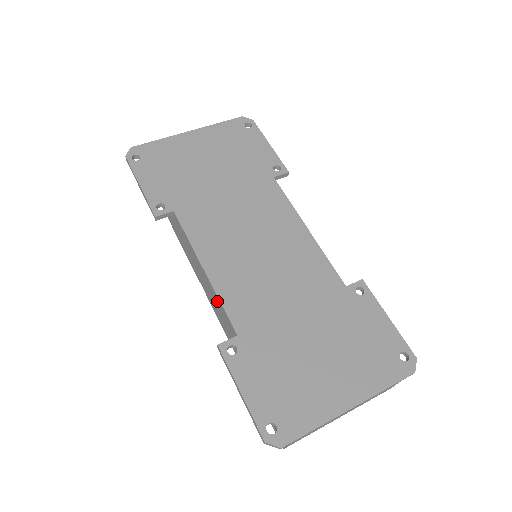
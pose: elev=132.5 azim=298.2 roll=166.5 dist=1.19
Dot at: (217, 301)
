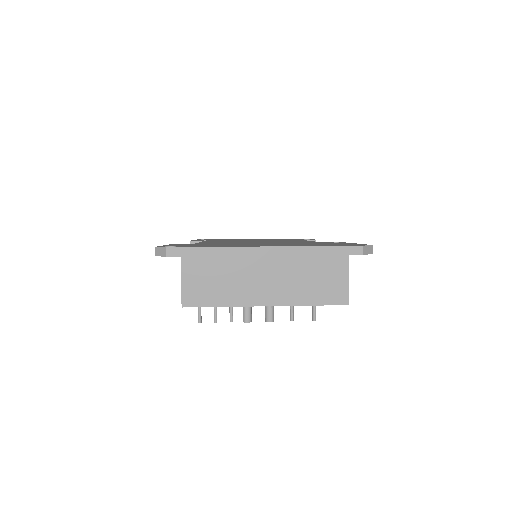
Dot at: occluded
